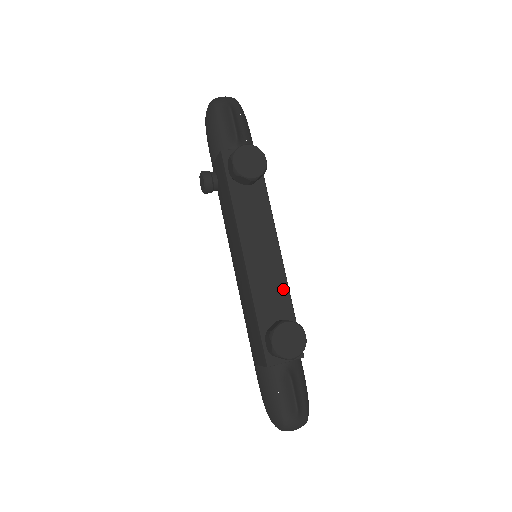
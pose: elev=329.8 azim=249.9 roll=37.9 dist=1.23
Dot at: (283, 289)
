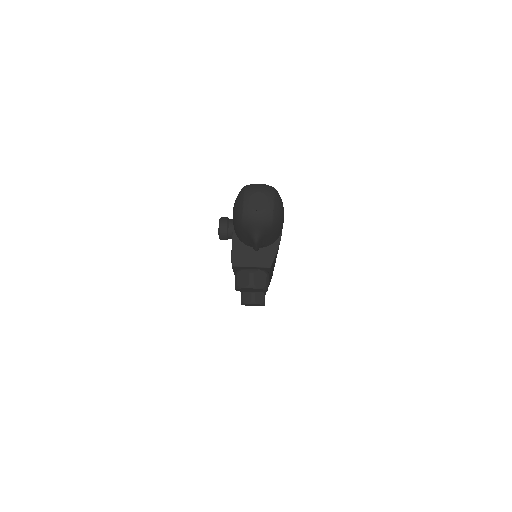
Dot at: occluded
